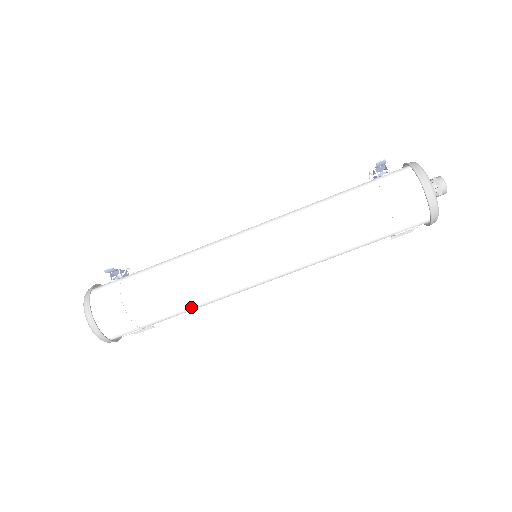
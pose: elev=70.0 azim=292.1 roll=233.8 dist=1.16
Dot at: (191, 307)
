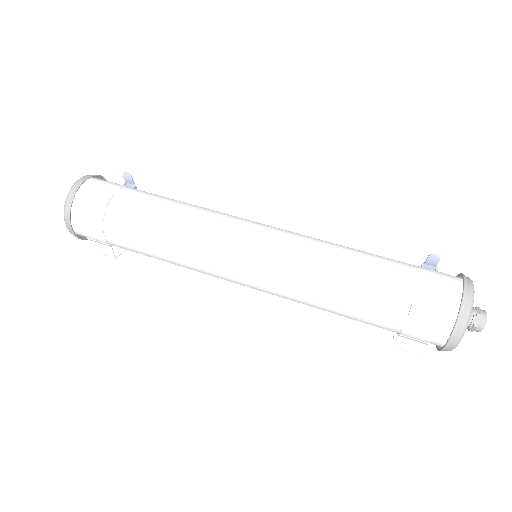
Dot at: (162, 248)
